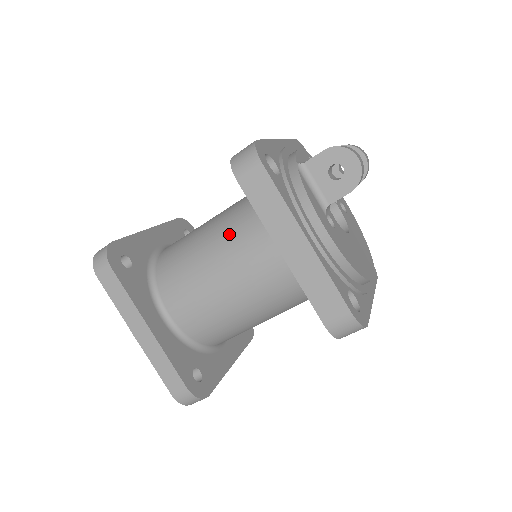
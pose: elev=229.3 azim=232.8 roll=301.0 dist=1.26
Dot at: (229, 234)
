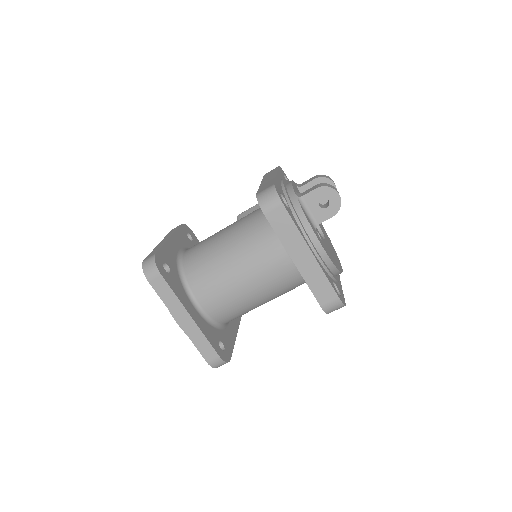
Dot at: (247, 245)
